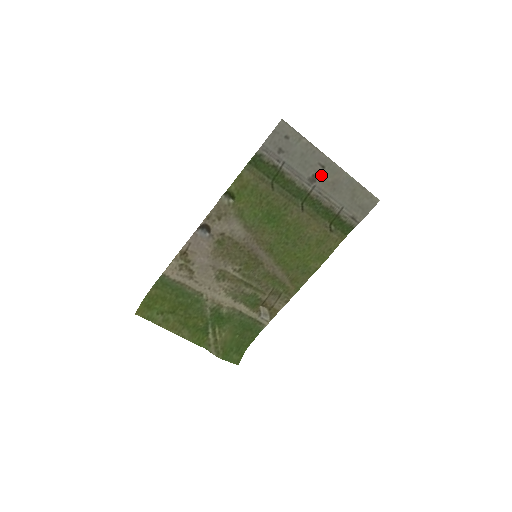
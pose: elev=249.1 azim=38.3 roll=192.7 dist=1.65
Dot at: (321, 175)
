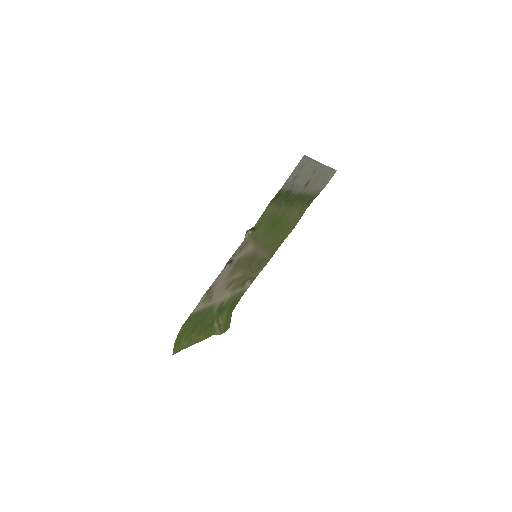
Dot at: (312, 178)
